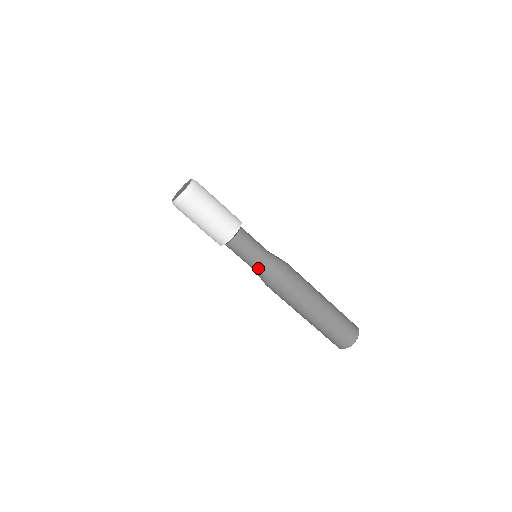
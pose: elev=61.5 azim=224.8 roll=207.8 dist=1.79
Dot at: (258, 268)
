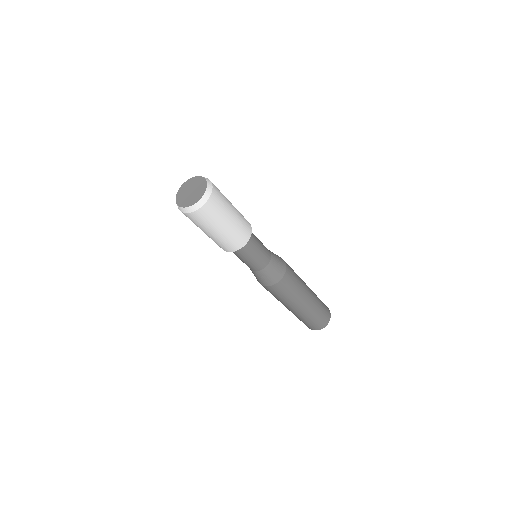
Dot at: occluded
